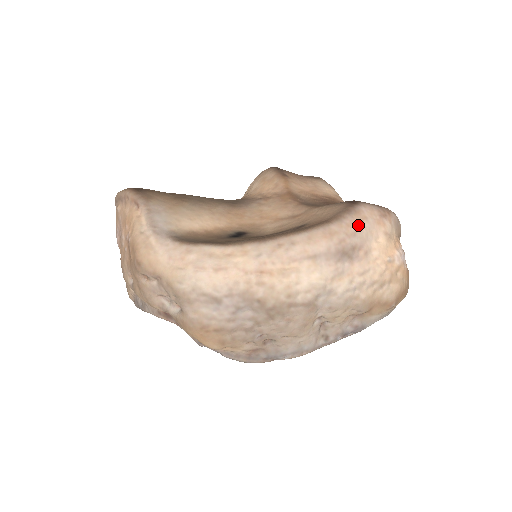
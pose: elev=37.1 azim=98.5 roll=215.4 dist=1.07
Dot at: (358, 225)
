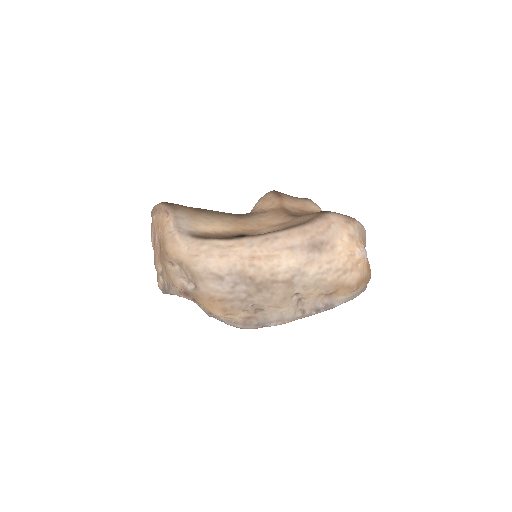
Dot at: (326, 227)
